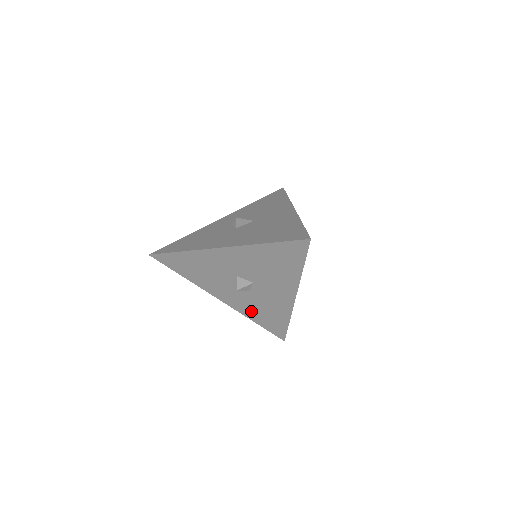
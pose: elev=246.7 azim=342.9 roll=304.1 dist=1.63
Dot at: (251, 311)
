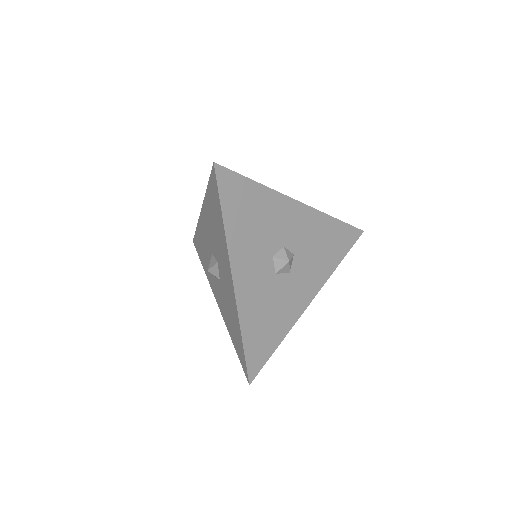
Dot at: (228, 319)
